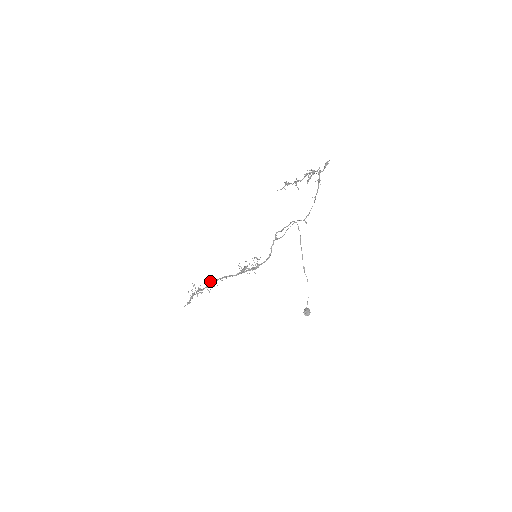
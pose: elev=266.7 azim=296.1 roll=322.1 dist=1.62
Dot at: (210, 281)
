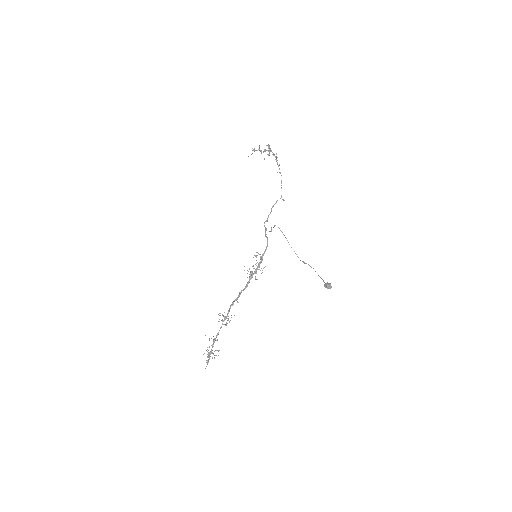
Dot at: (222, 315)
